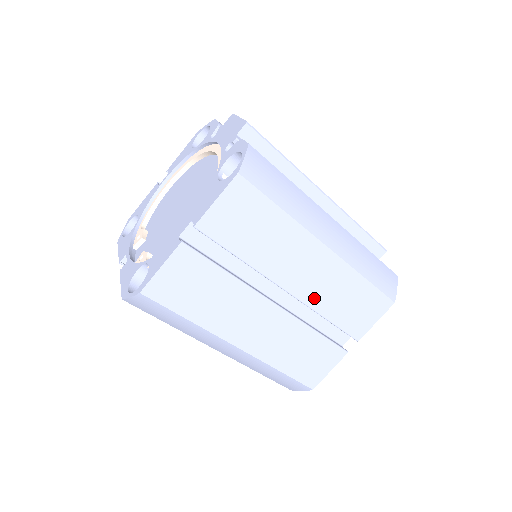
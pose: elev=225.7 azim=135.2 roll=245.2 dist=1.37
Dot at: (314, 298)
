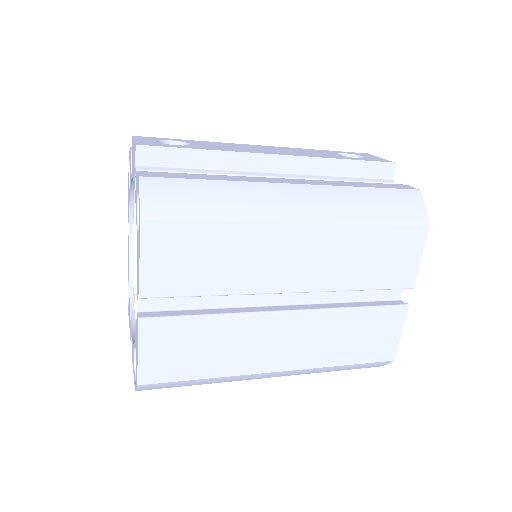
Dot at: (327, 280)
